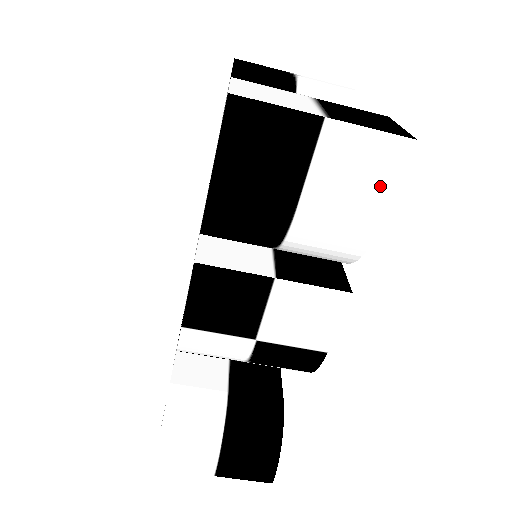
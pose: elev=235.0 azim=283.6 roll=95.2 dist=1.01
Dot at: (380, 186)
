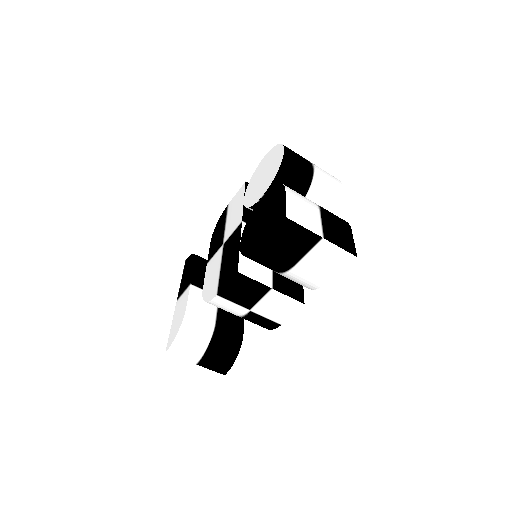
Dot at: (335, 268)
